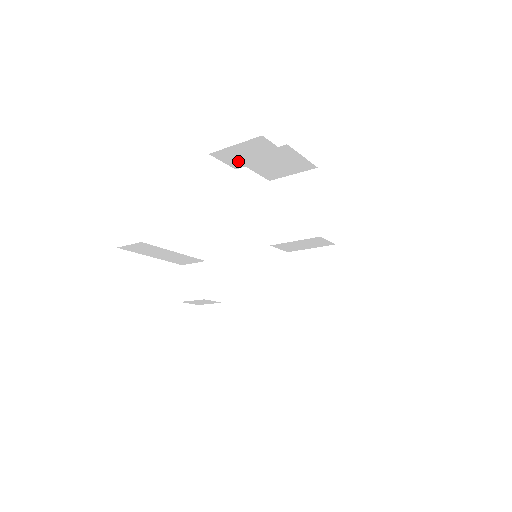
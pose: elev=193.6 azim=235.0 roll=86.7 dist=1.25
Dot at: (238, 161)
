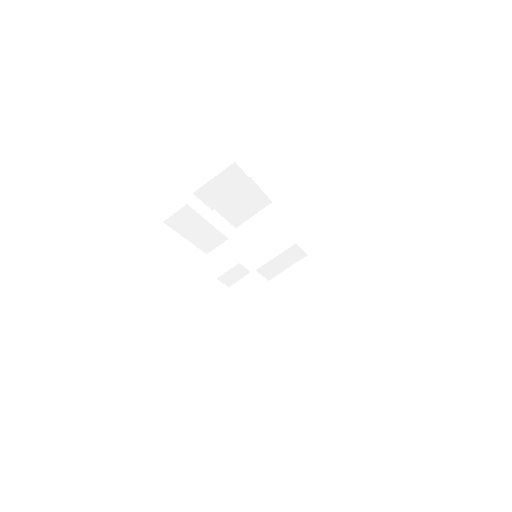
Dot at: (215, 199)
